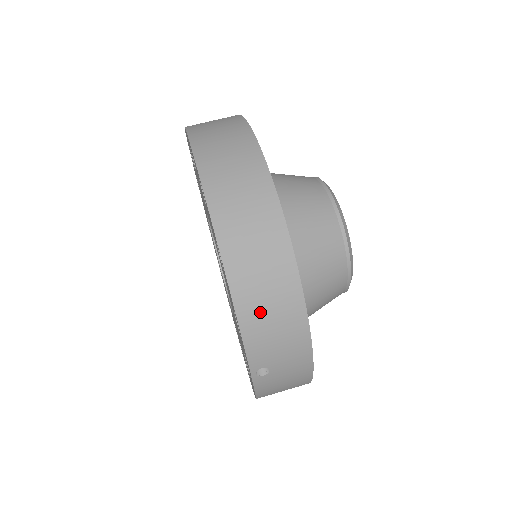
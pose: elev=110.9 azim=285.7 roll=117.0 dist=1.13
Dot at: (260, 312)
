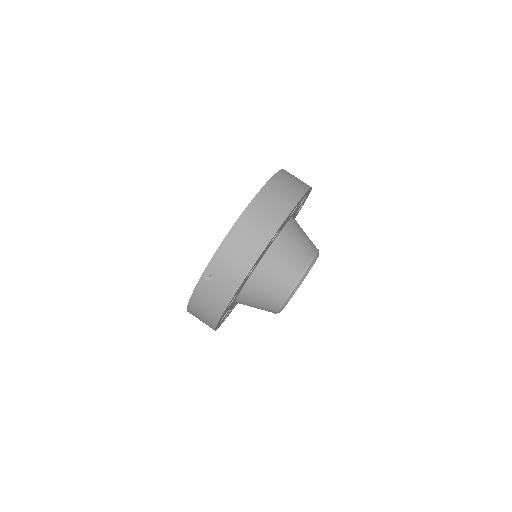
Dot at: (236, 245)
